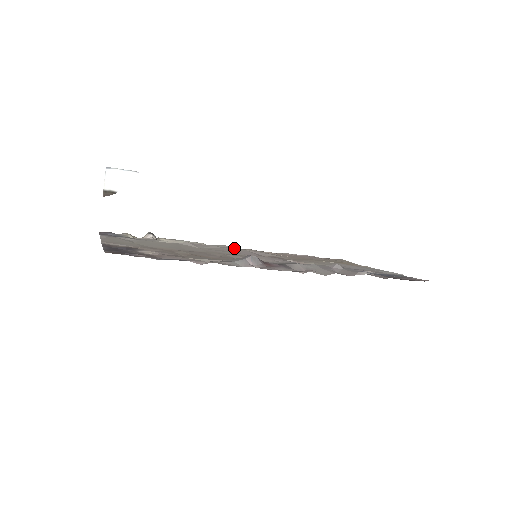
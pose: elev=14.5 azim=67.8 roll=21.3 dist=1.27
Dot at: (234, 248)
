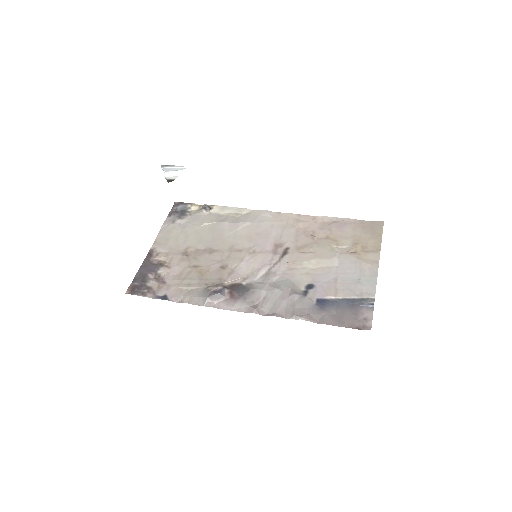
Dot at: (269, 217)
